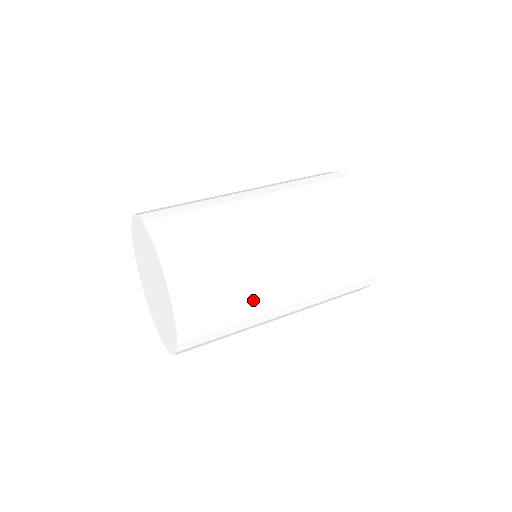
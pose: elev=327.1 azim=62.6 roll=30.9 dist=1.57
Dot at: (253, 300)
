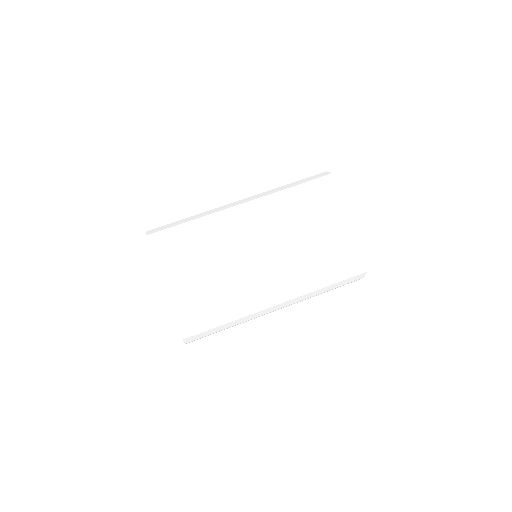
Dot at: occluded
